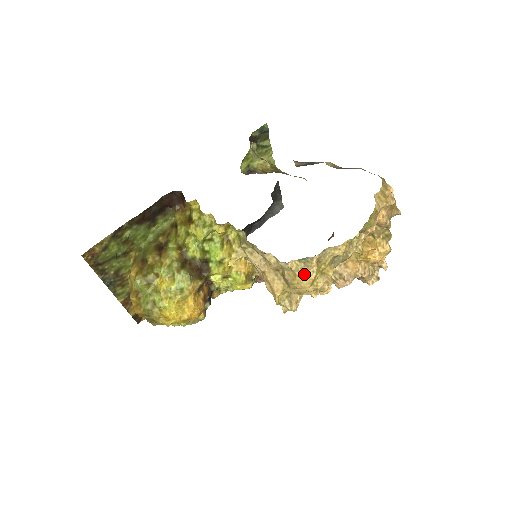
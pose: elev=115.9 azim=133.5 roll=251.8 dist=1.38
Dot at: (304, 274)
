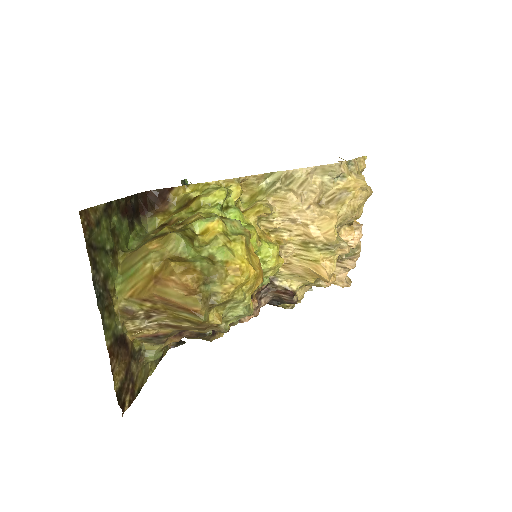
Dot at: (355, 177)
